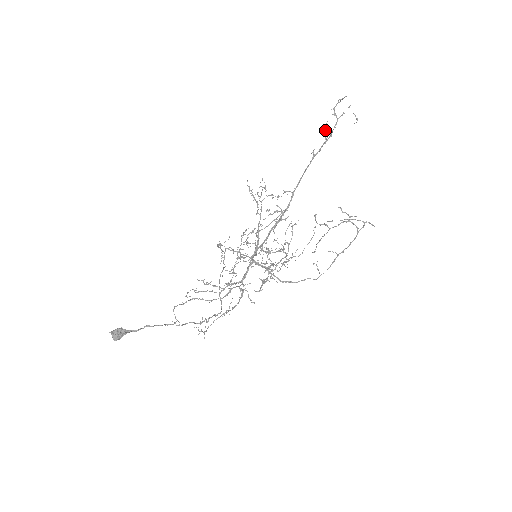
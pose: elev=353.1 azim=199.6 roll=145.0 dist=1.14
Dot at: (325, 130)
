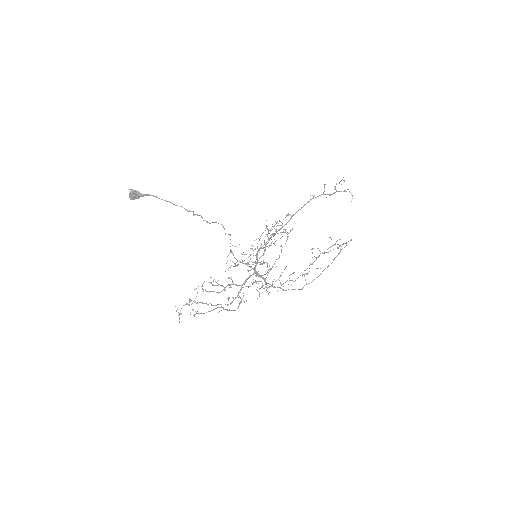
Dot at: (324, 188)
